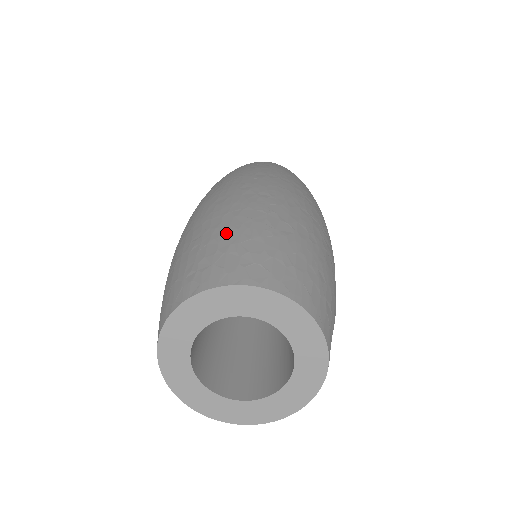
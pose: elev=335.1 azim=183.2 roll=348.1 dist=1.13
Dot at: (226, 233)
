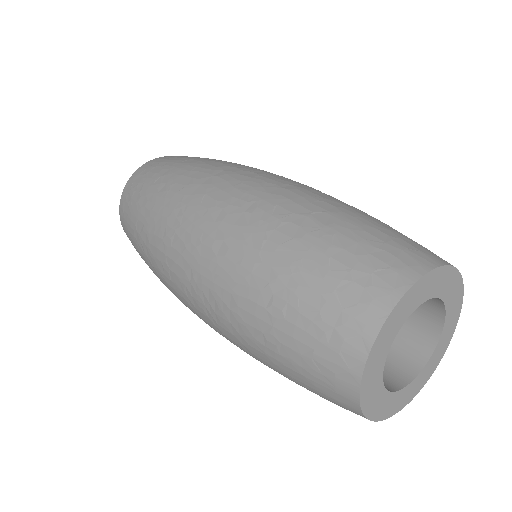
Dot at: (299, 273)
